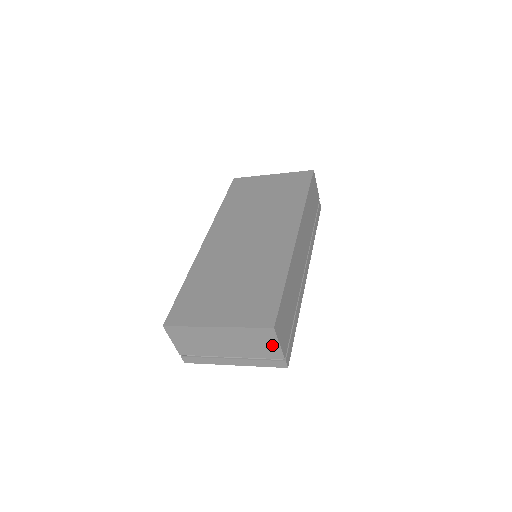
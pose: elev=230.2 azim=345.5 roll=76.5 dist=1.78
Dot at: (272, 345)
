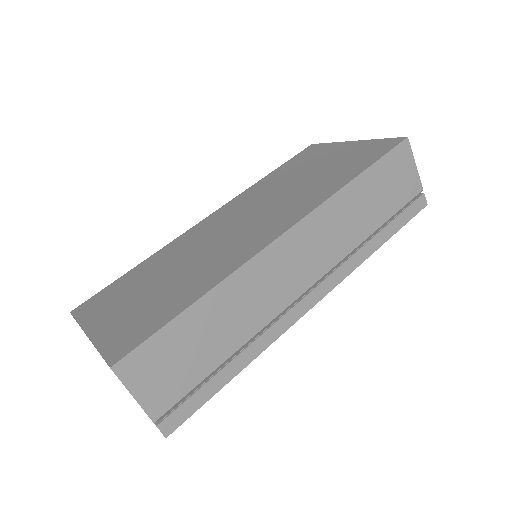
Dot at: occluded
